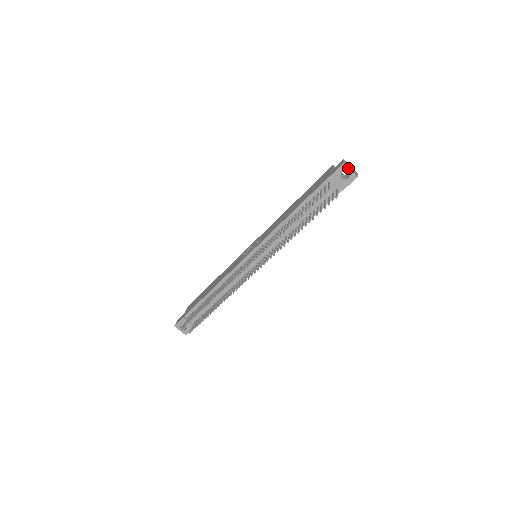
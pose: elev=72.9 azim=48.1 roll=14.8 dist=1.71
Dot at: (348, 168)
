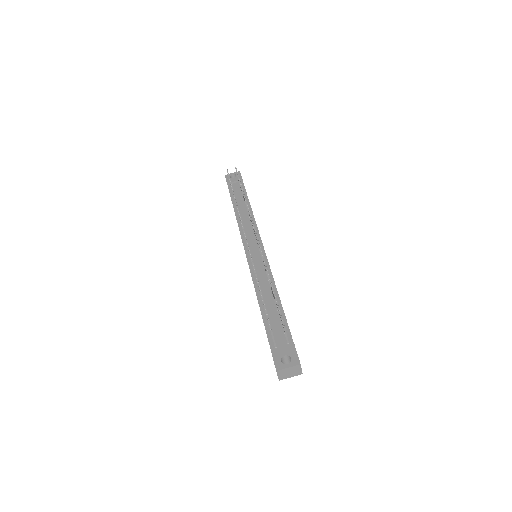
Dot at: (230, 174)
